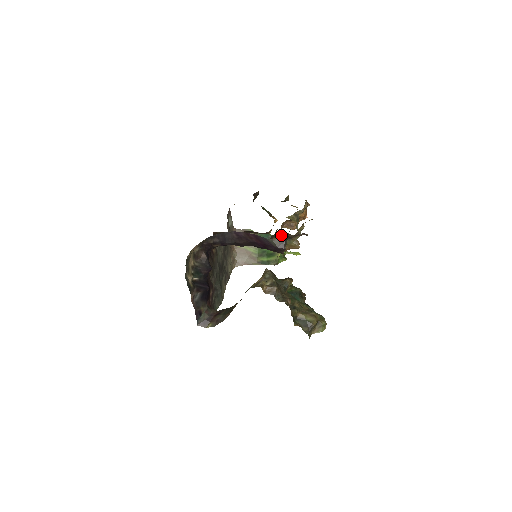
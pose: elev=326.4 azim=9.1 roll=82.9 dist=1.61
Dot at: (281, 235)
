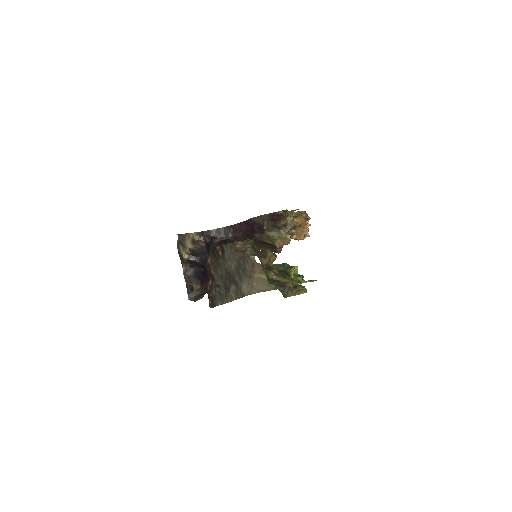
Dot at: (272, 227)
